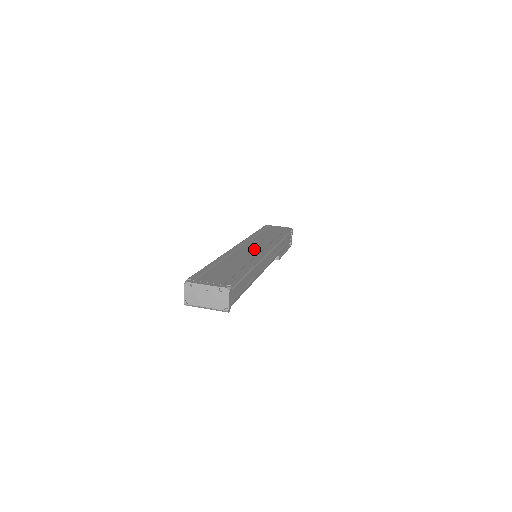
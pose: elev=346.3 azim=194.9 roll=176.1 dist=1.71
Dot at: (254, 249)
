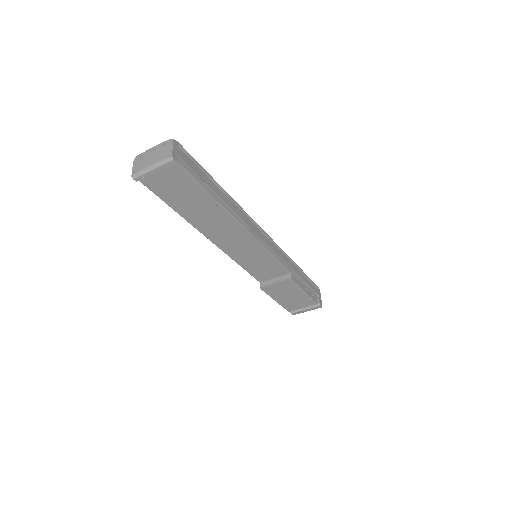
Dot at: occluded
